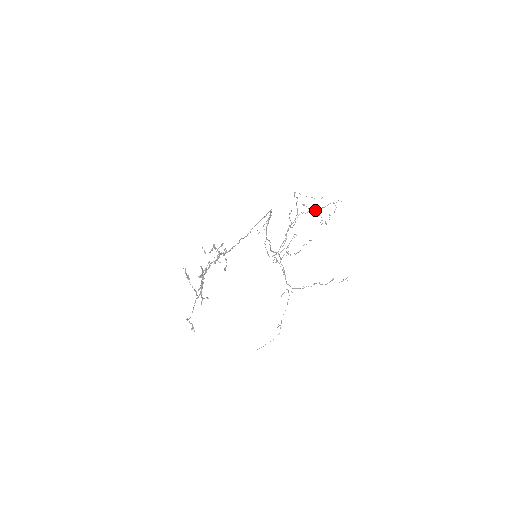
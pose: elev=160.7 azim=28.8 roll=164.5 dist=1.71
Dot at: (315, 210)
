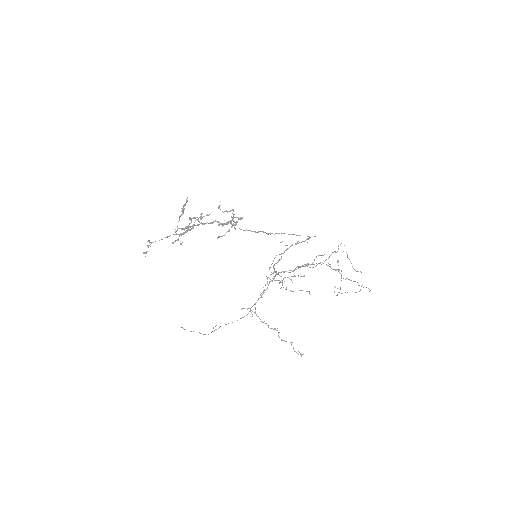
Dot at: (341, 274)
